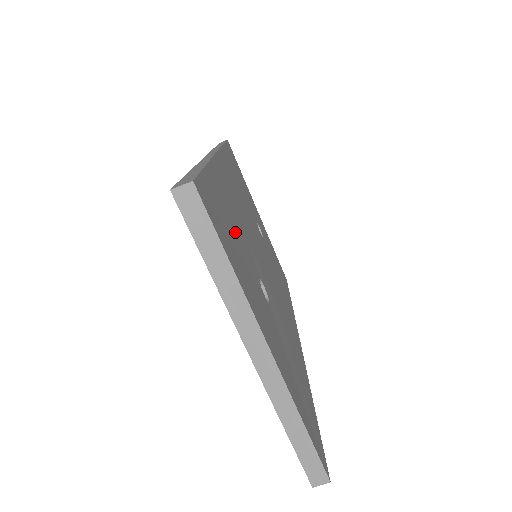
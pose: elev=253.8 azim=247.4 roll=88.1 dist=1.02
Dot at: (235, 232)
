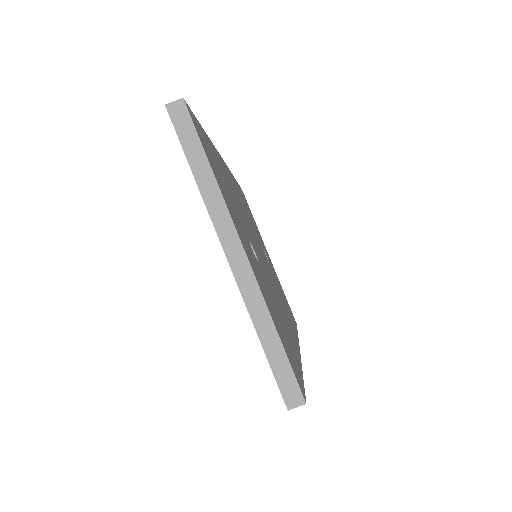
Dot at: (226, 186)
